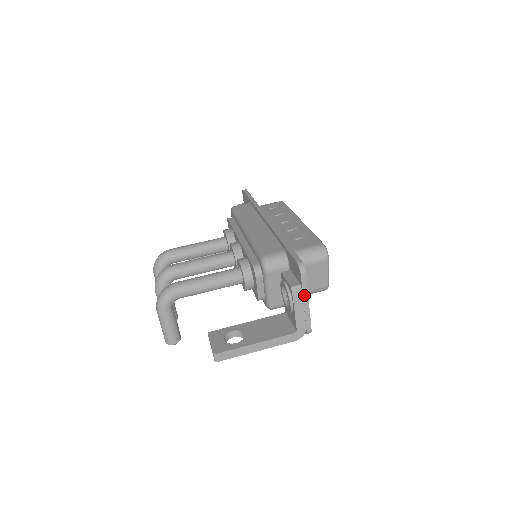
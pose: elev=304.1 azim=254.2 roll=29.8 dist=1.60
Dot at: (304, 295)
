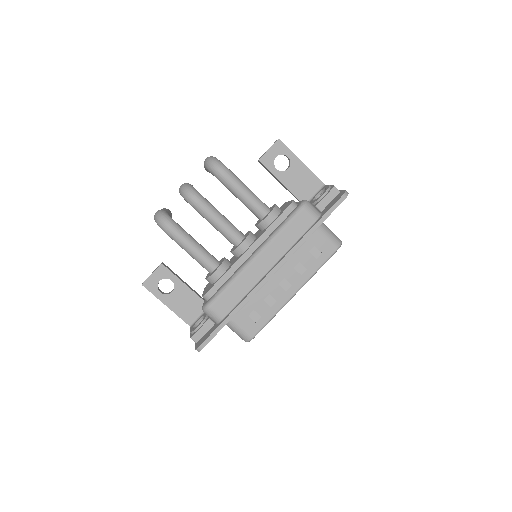
Dot at: occluded
